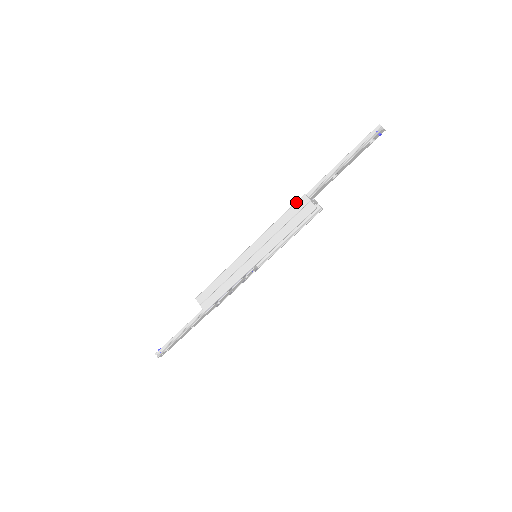
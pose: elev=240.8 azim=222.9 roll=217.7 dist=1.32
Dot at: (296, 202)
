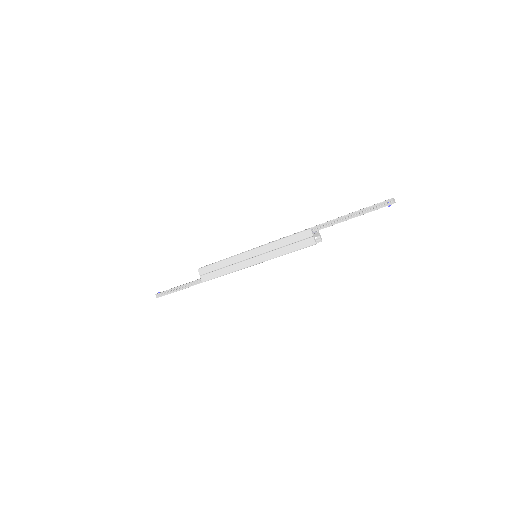
Dot at: (301, 232)
